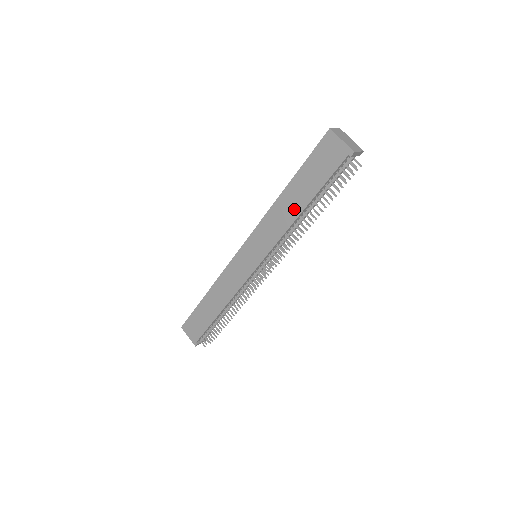
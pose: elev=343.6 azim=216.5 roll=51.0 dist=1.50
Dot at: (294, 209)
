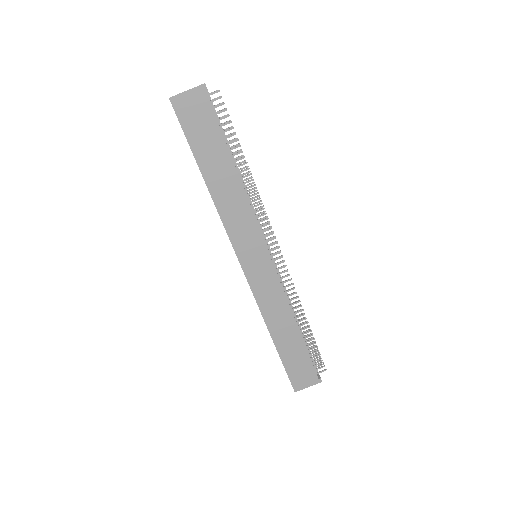
Dot at: (230, 180)
